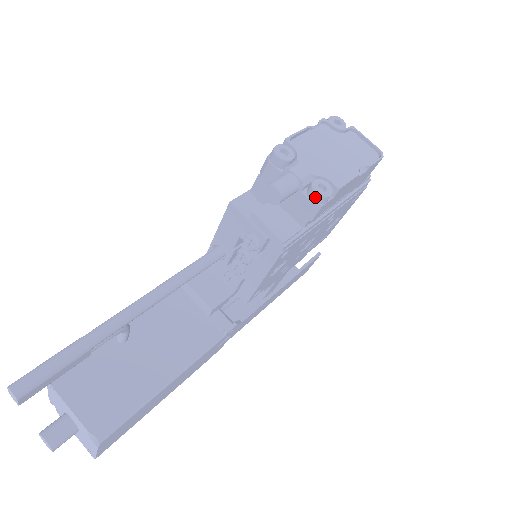
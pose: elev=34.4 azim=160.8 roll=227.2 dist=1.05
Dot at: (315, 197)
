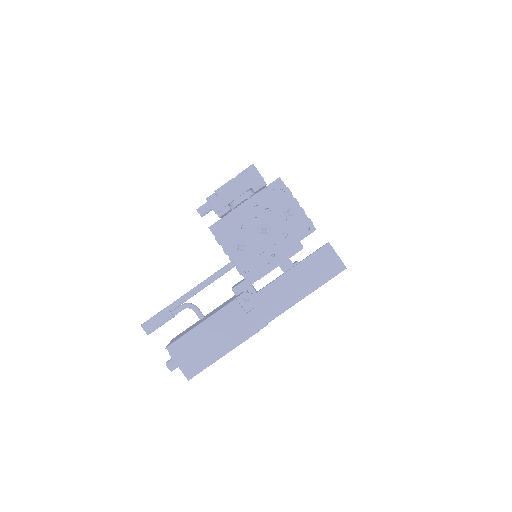
Dot at: occluded
